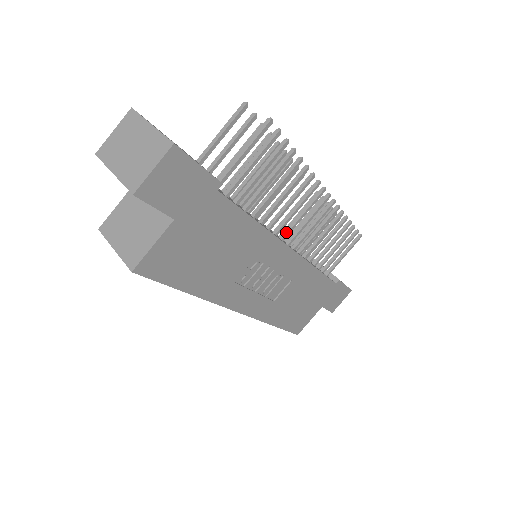
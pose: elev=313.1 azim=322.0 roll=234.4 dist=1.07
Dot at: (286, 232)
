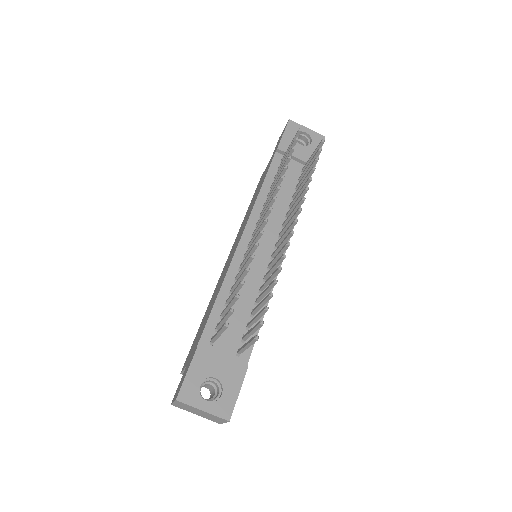
Dot at: (275, 255)
